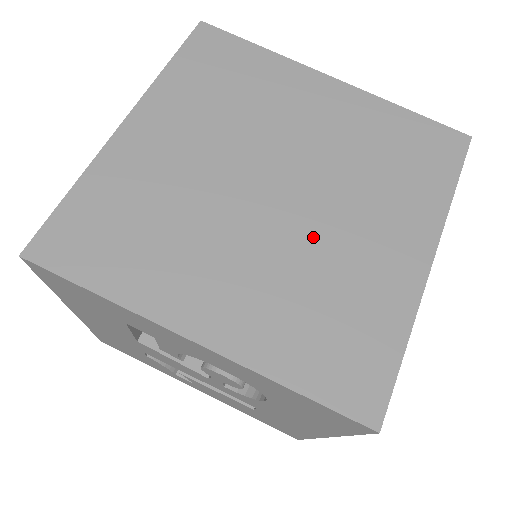
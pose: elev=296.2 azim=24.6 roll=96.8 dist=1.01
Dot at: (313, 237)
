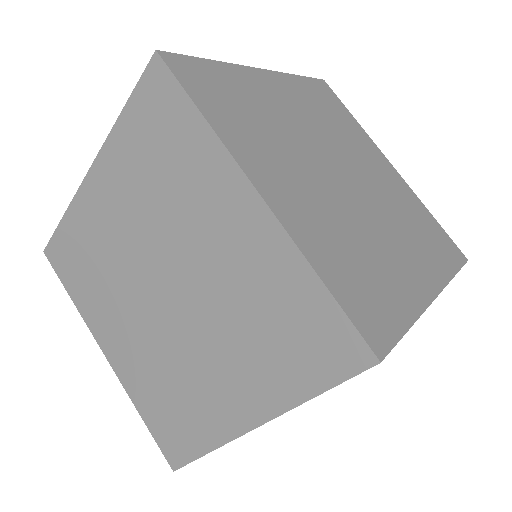
Dot at: (208, 290)
